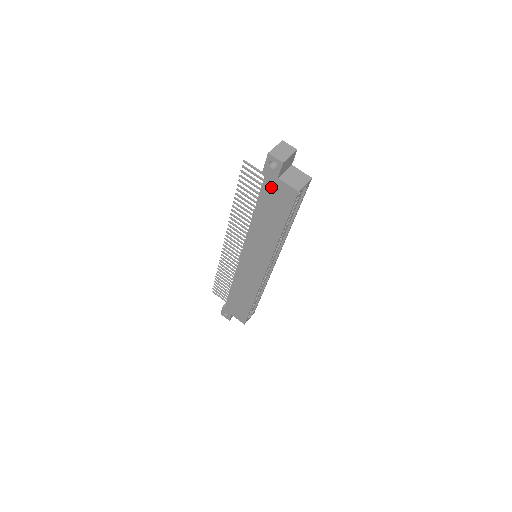
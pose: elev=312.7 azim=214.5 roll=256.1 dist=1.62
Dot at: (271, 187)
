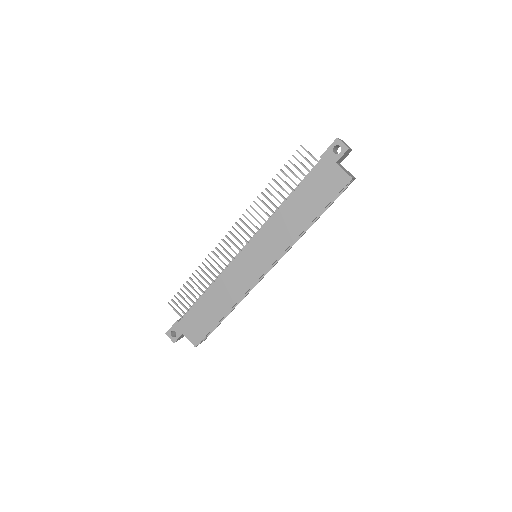
Dot at: (323, 172)
